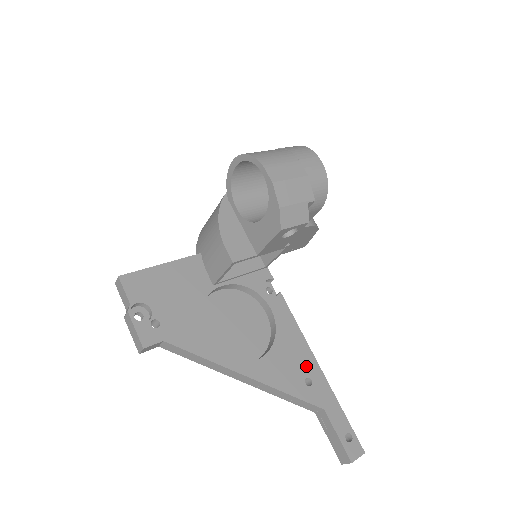
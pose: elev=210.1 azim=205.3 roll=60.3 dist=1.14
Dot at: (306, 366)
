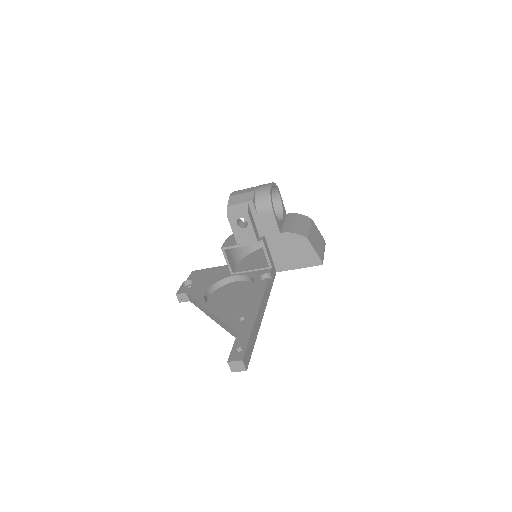
Dot at: (248, 312)
